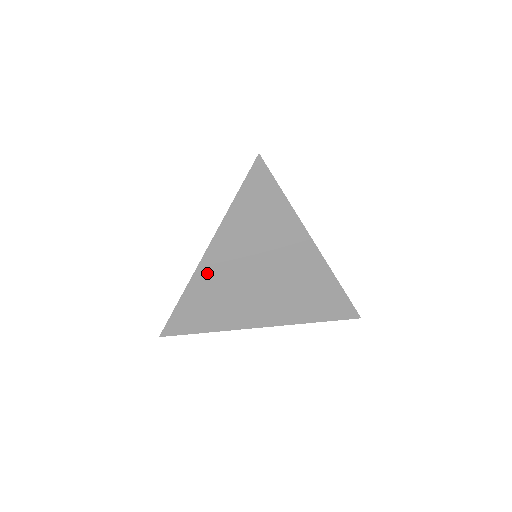
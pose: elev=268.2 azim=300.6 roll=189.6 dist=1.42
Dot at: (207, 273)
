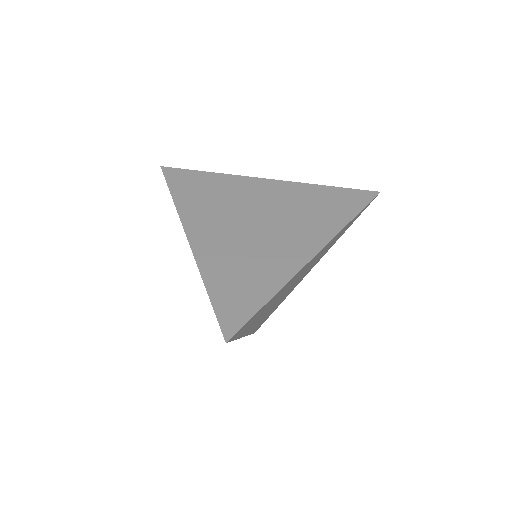
Dot at: (254, 327)
